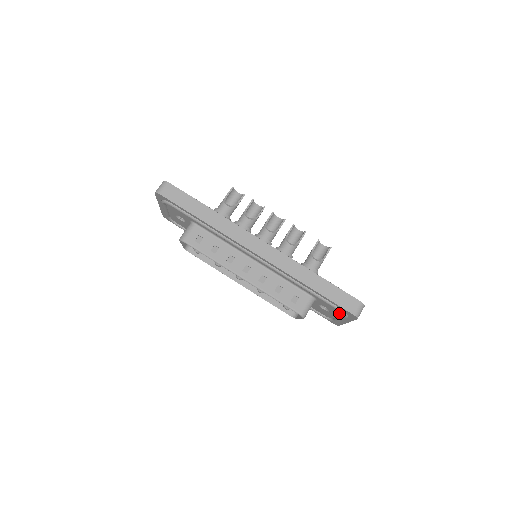
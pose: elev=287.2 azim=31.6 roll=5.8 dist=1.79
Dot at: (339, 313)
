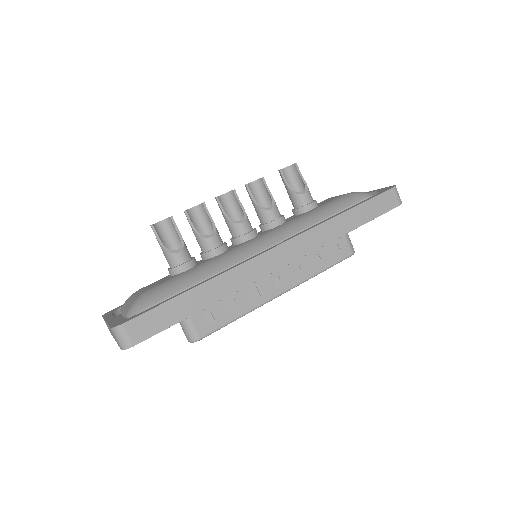
Dot at: occluded
